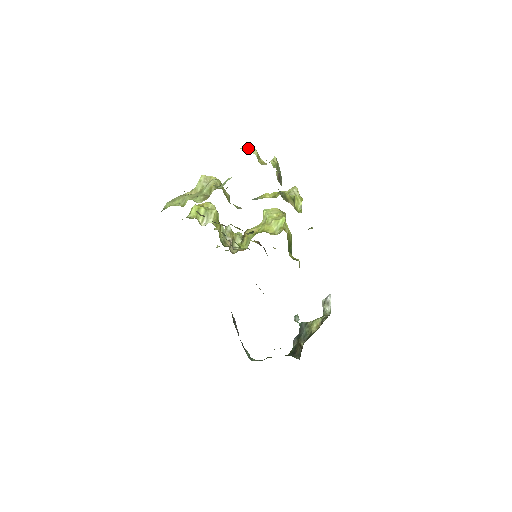
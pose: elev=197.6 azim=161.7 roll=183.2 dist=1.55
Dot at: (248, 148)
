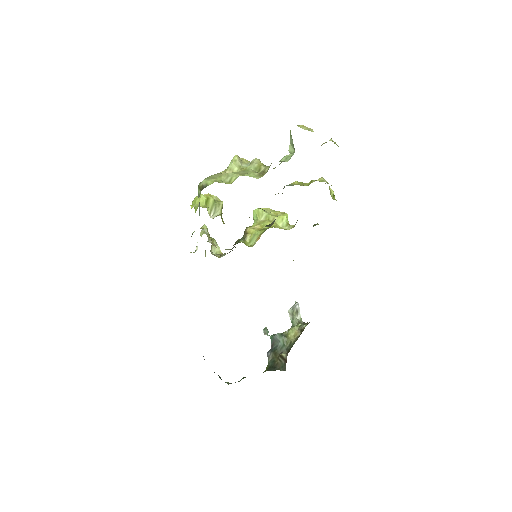
Dot at: (304, 127)
